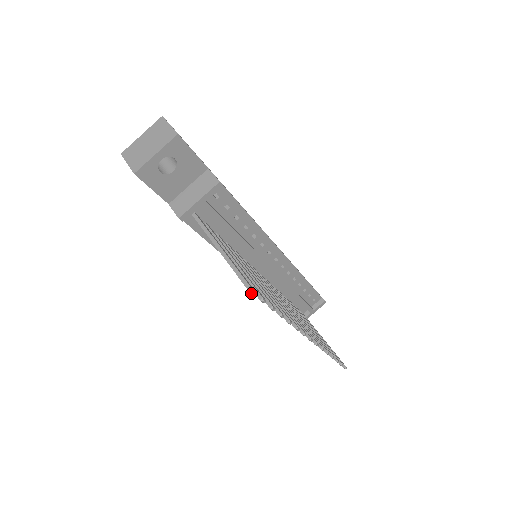
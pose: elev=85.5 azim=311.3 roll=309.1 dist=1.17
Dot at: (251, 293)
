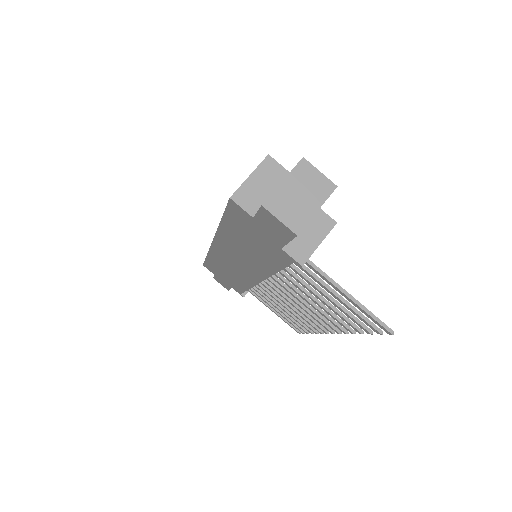
Dot at: (390, 334)
